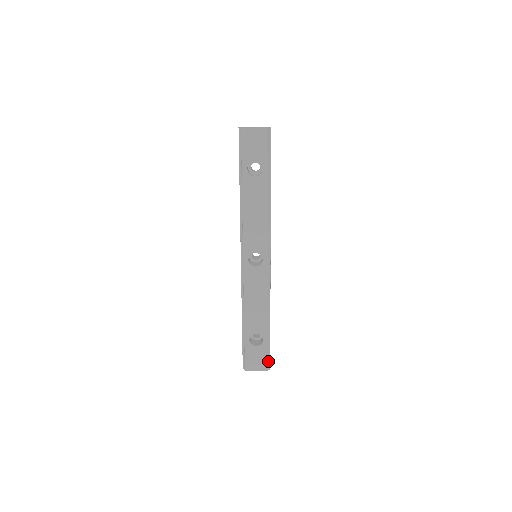
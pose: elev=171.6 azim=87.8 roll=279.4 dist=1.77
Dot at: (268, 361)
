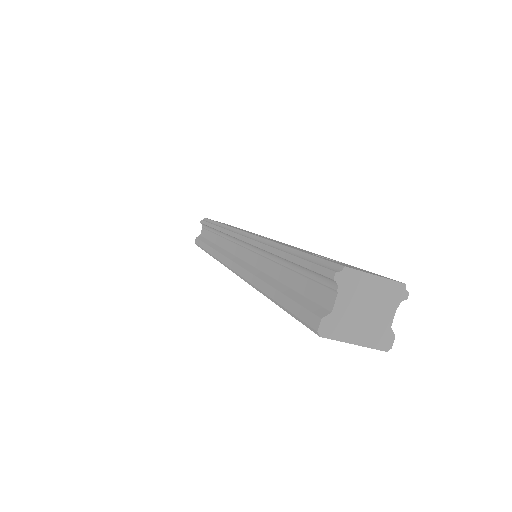
Dot at: occluded
